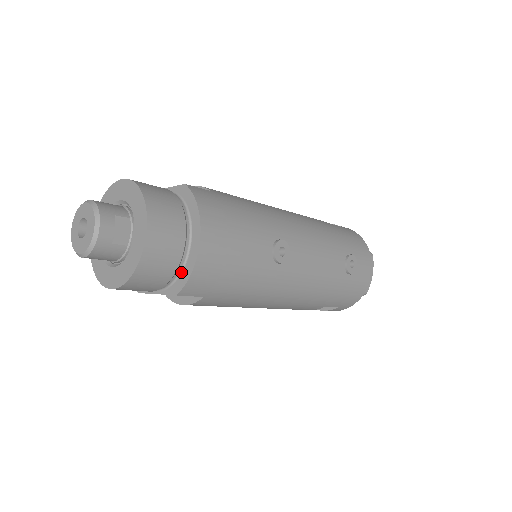
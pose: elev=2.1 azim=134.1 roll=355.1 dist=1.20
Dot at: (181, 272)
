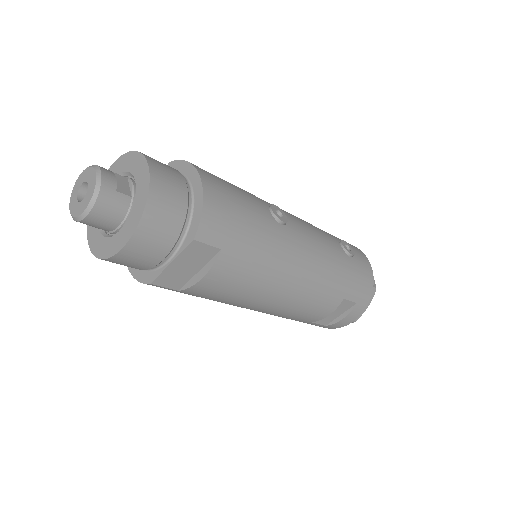
Dot at: (191, 218)
